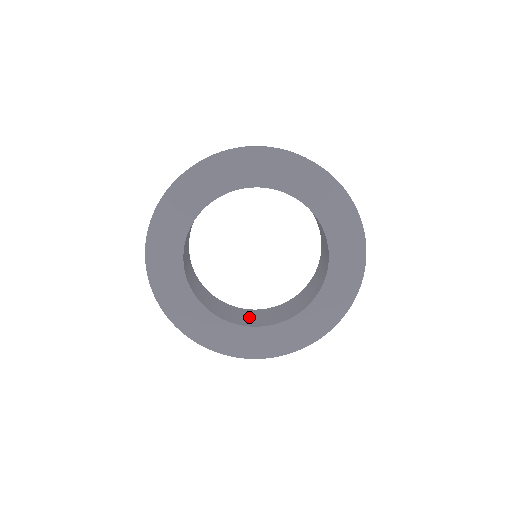
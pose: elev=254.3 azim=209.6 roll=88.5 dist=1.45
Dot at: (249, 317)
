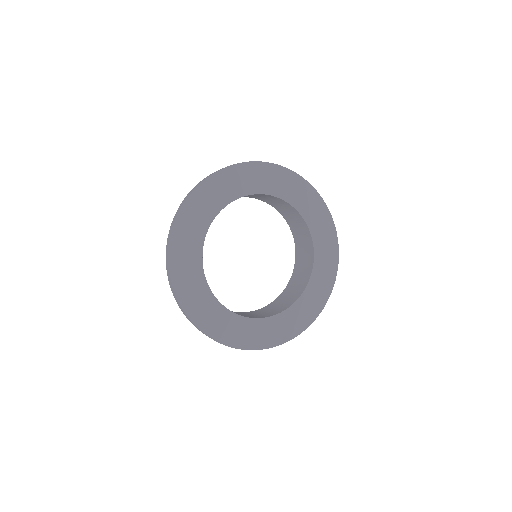
Dot at: (243, 314)
